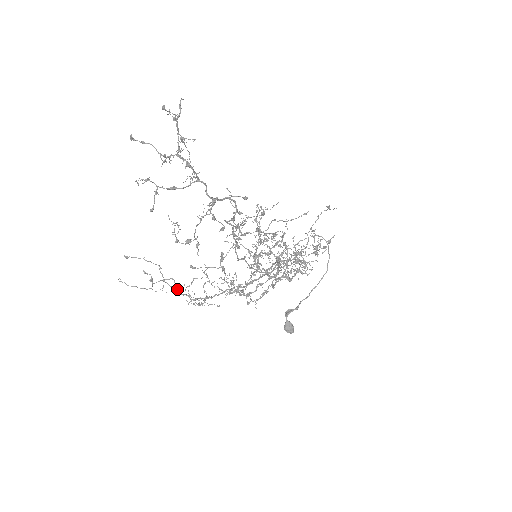
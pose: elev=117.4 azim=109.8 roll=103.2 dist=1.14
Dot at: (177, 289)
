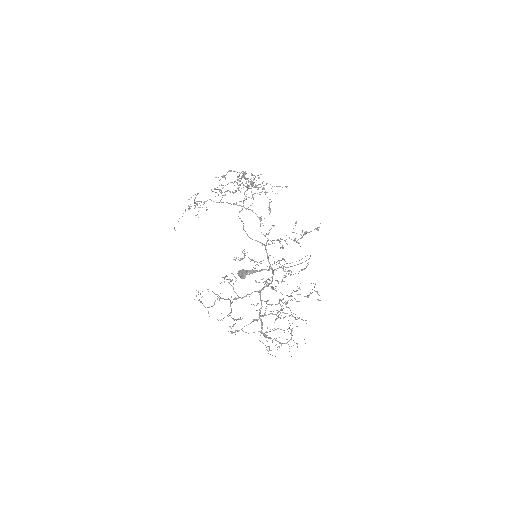
Dot at: (196, 203)
